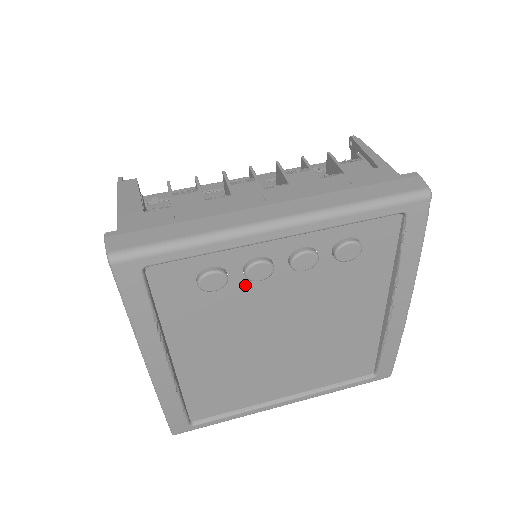
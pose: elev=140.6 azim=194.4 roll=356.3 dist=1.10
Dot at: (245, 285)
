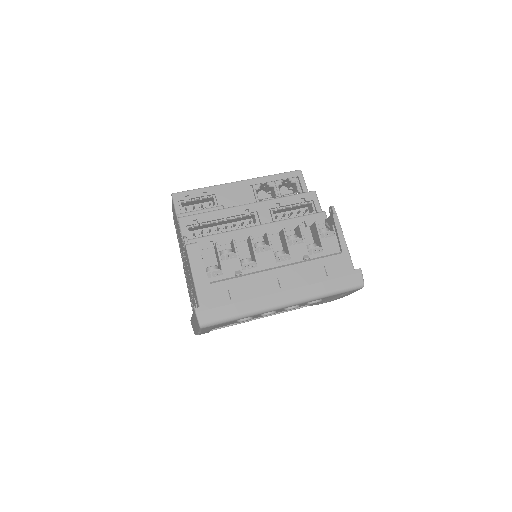
Dot at: occluded
